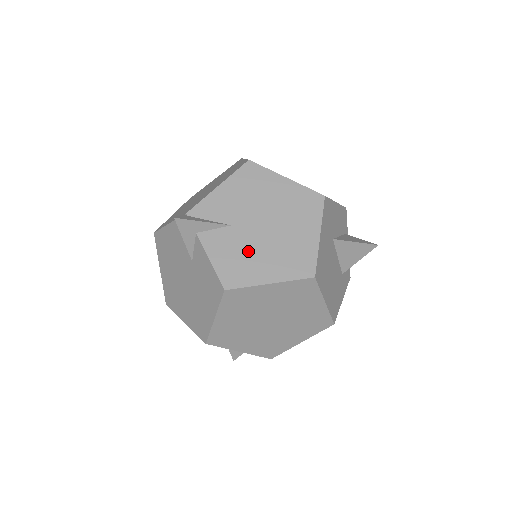
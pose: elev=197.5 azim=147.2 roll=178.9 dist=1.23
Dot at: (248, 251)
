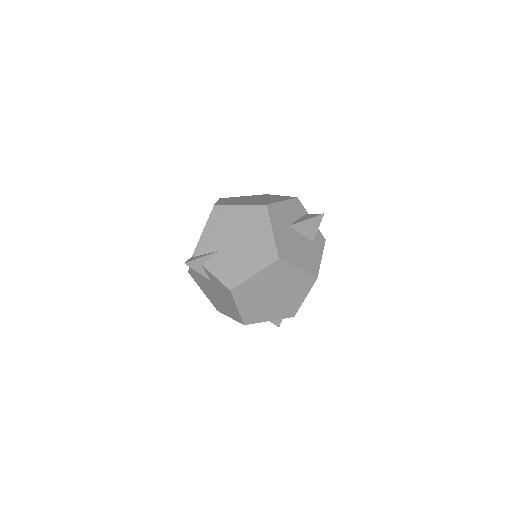
Dot at: (235, 261)
